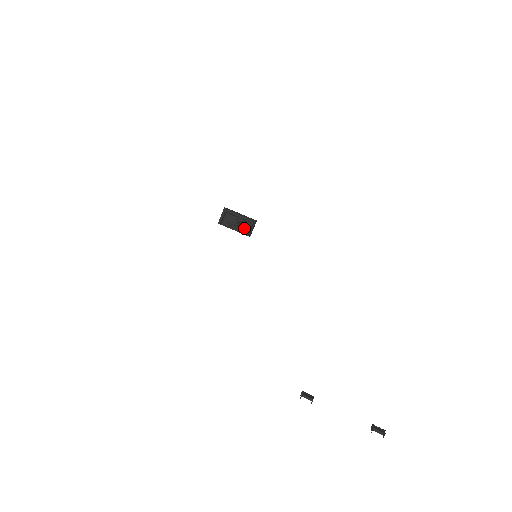
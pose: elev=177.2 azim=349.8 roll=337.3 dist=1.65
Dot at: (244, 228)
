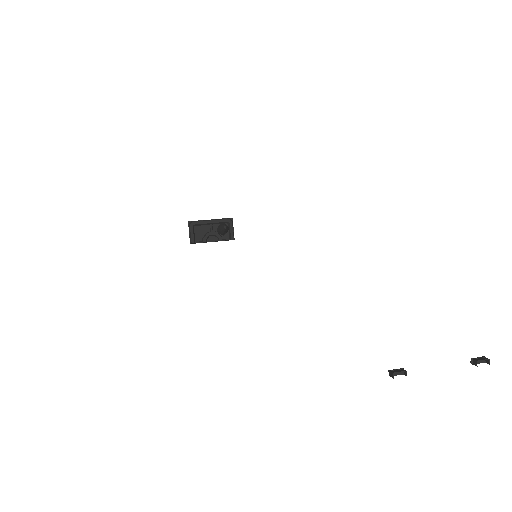
Dot at: (227, 231)
